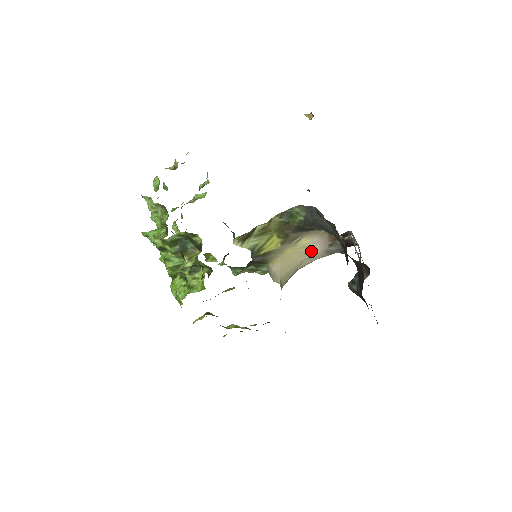
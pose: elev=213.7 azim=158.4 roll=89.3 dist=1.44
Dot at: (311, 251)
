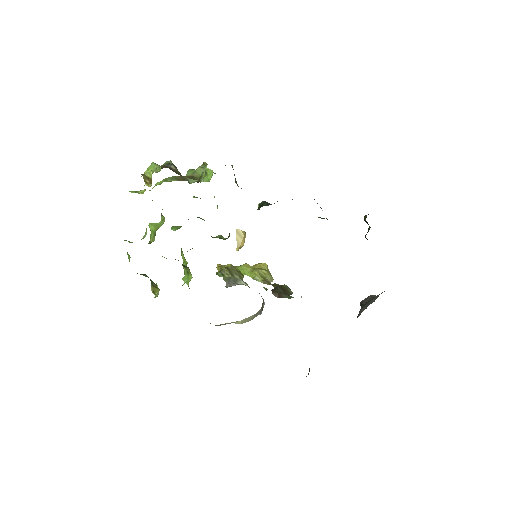
Dot at: occluded
